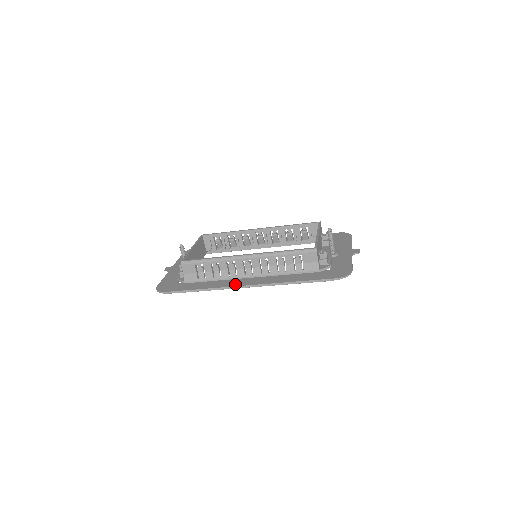
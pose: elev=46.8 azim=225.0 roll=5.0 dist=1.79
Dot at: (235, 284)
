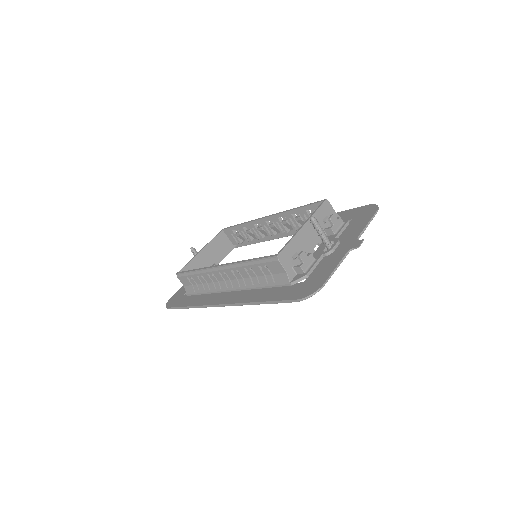
Dot at: (214, 301)
